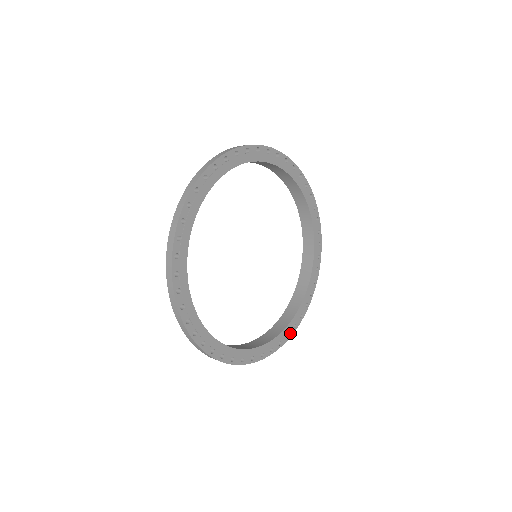
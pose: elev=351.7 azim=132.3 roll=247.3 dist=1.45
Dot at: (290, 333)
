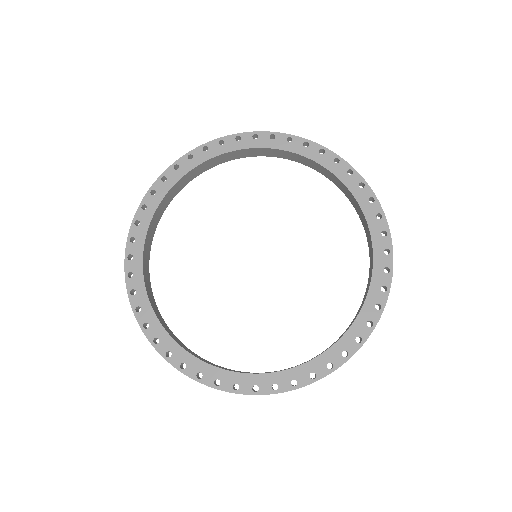
Dot at: (350, 350)
